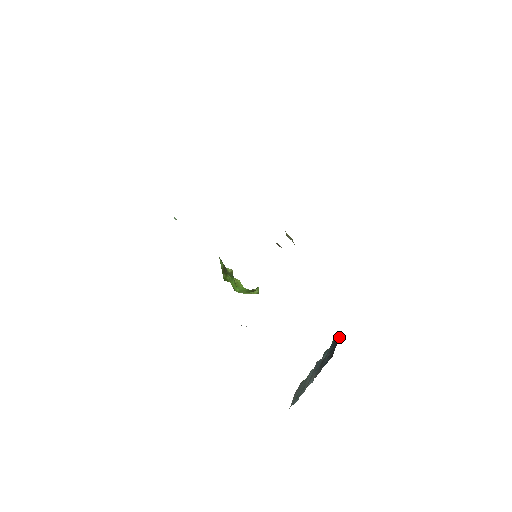
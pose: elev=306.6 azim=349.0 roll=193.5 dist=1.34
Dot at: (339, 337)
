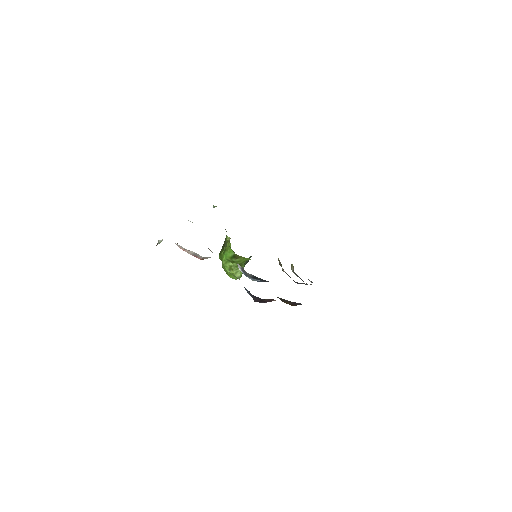
Dot at: occluded
